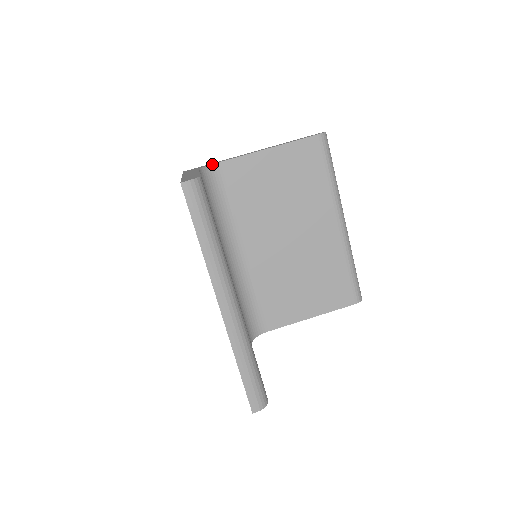
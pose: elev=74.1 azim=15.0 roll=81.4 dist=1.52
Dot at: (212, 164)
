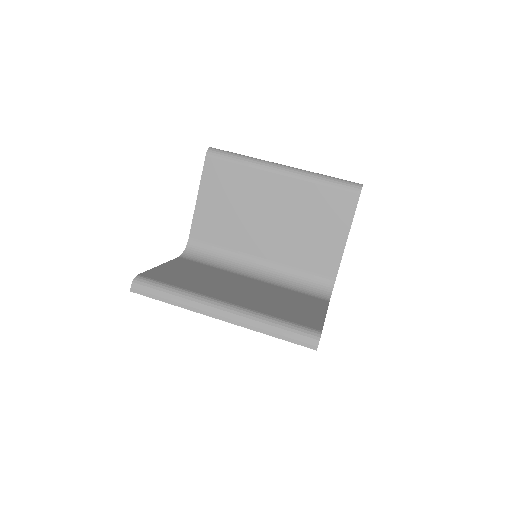
Dot at: (187, 243)
